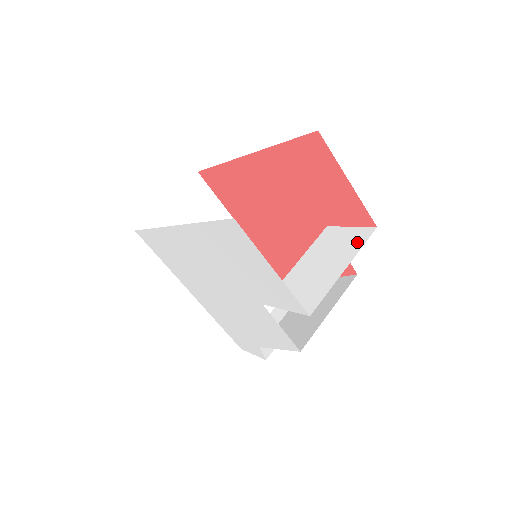
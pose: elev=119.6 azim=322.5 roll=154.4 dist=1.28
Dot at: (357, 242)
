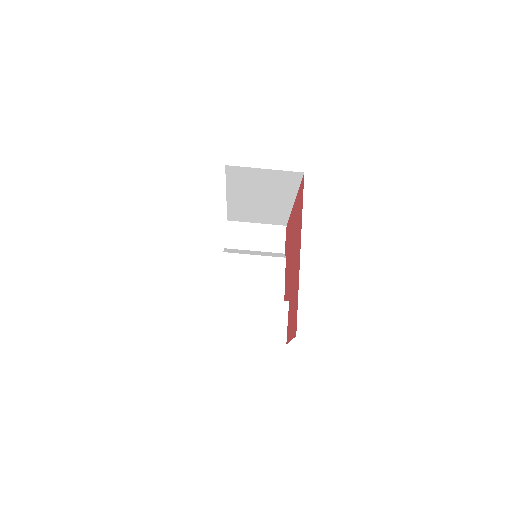
Dot at: (272, 337)
